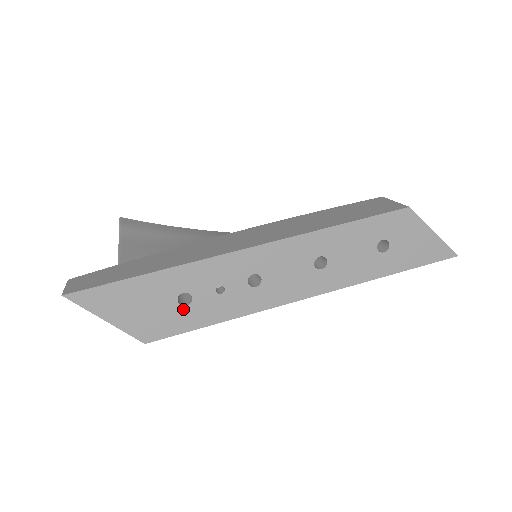
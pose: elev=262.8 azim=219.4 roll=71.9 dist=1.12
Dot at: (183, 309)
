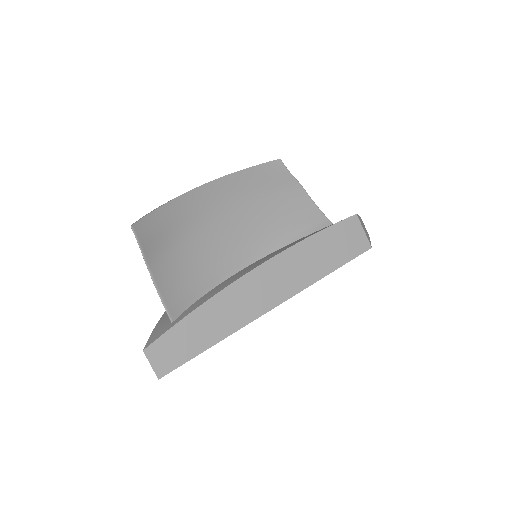
Dot at: occluded
